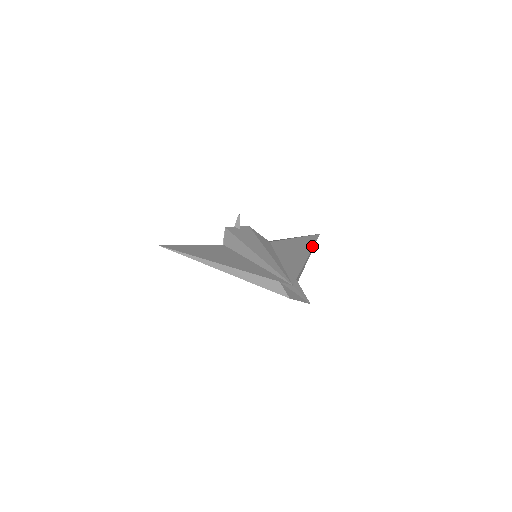
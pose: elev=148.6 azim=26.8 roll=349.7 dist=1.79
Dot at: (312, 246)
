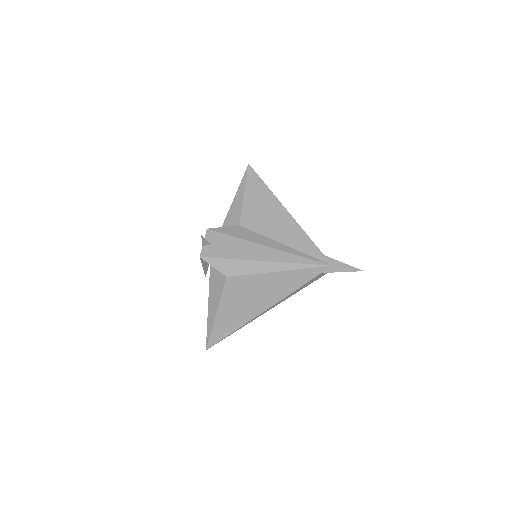
Dot at: (271, 192)
